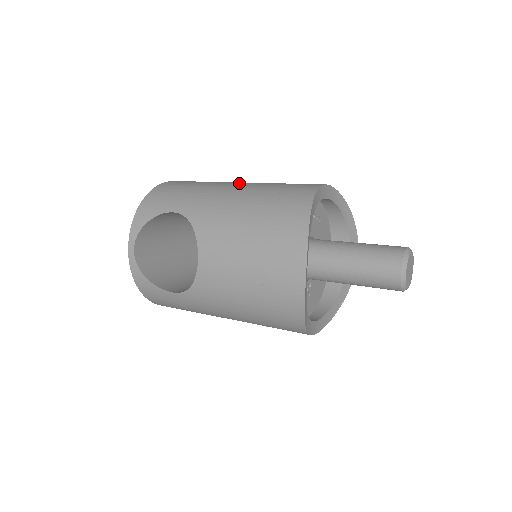
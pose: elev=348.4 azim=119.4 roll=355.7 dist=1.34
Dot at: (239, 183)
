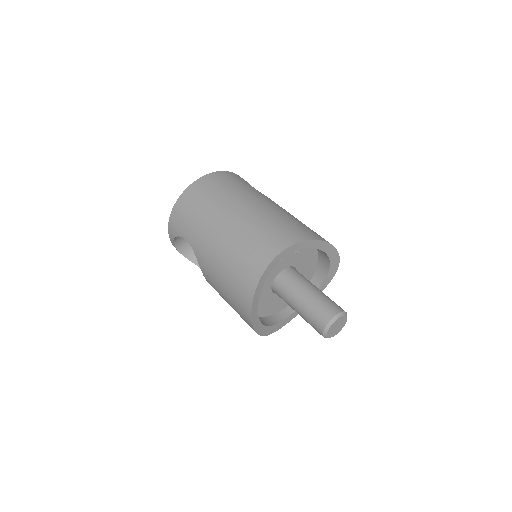
Dot at: (226, 222)
